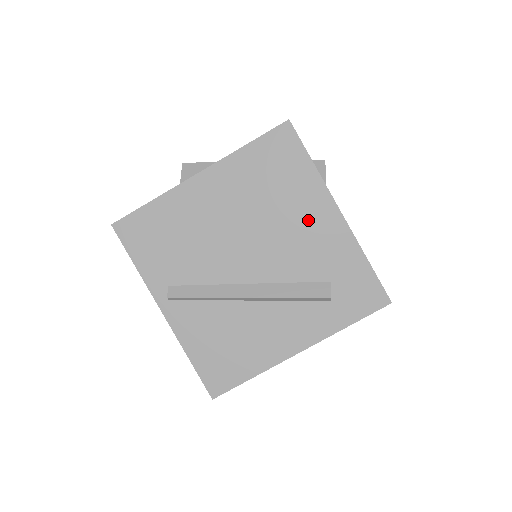
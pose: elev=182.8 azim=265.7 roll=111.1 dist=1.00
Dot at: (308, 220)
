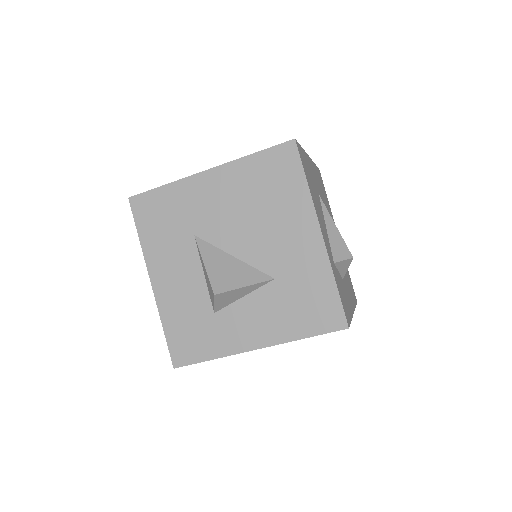
Dot at: occluded
